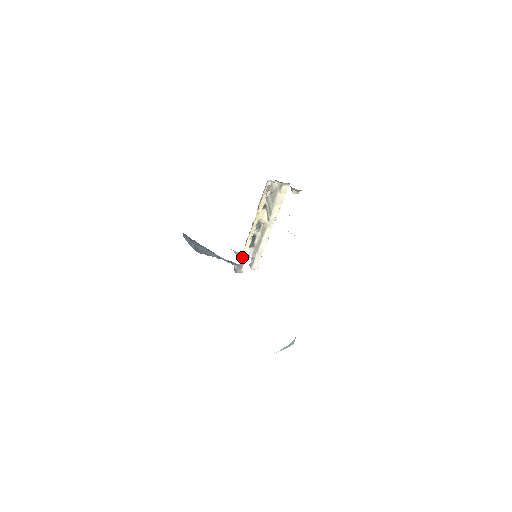
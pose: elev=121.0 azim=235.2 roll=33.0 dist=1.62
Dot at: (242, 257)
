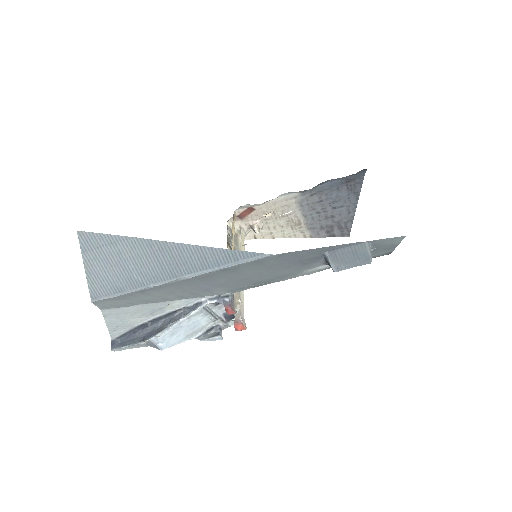
Dot at: occluded
